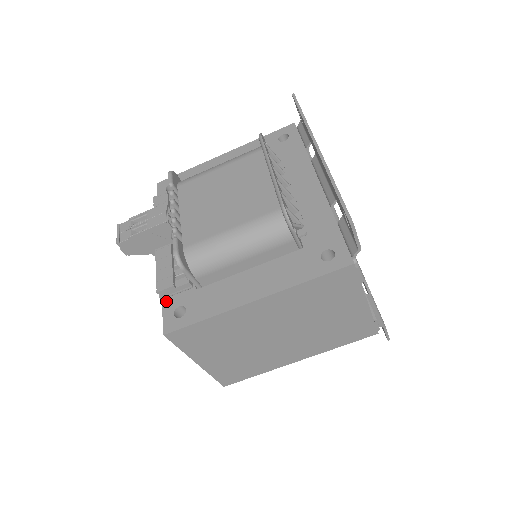
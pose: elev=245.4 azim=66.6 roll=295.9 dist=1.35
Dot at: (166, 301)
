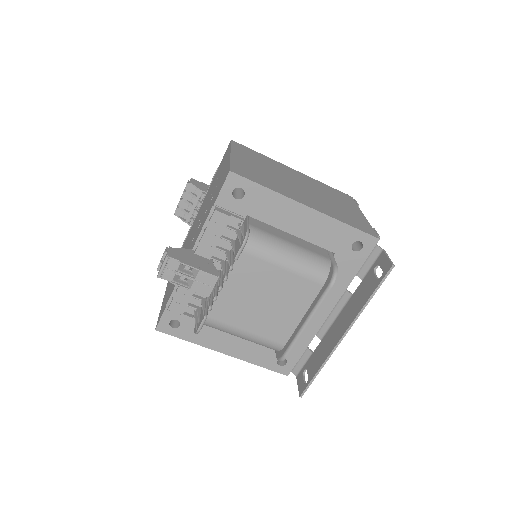
Dot at: occluded
